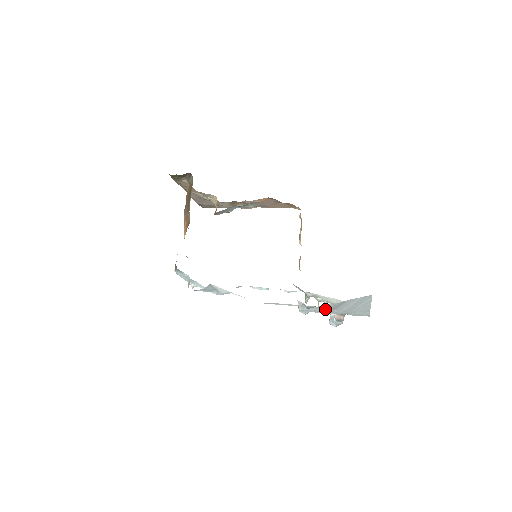
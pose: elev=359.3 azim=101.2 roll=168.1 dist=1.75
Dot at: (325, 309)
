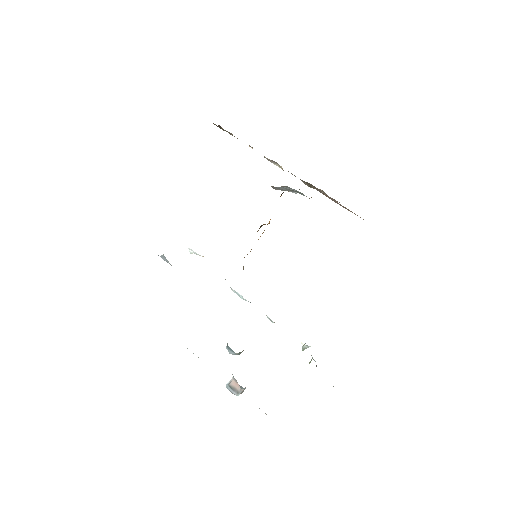
Dot at: occluded
